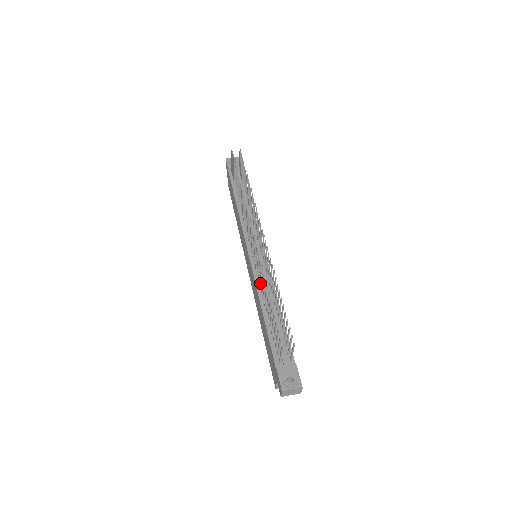
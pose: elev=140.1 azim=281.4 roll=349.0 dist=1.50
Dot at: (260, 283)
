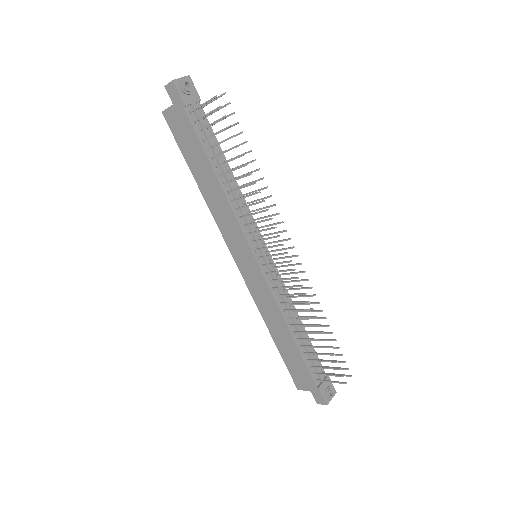
Dot at: (285, 303)
